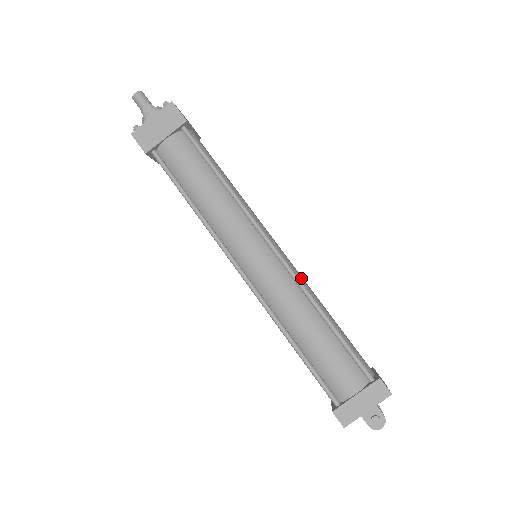
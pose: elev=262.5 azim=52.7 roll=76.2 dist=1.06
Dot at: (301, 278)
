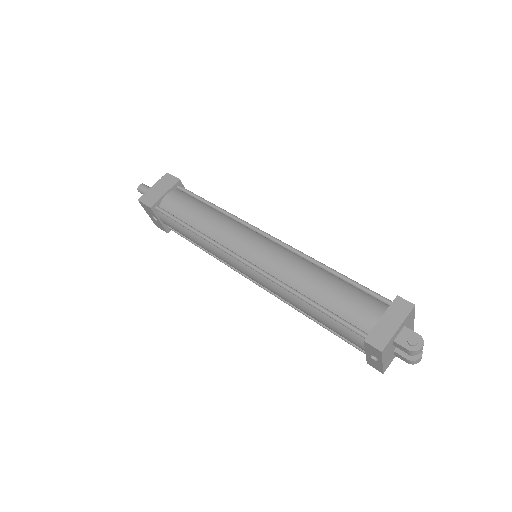
Dot at: occluded
